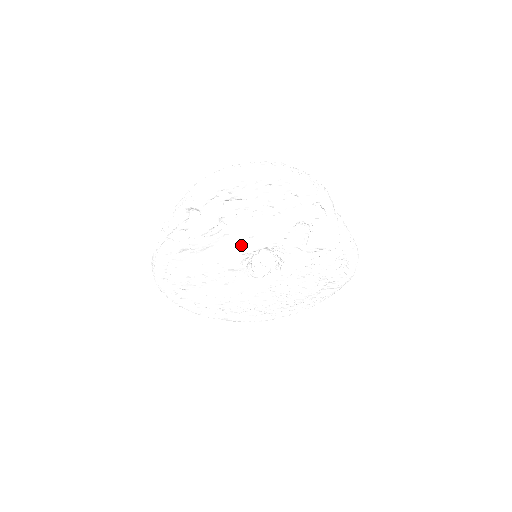
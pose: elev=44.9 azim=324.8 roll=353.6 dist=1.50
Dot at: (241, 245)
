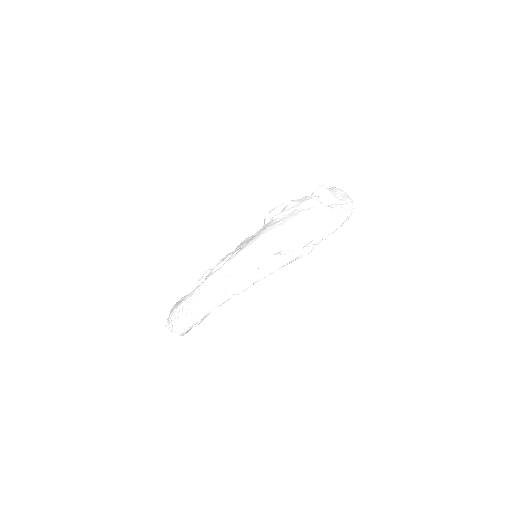
Dot at: occluded
